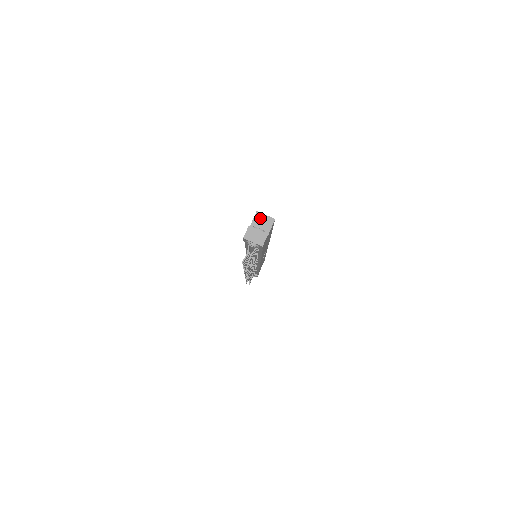
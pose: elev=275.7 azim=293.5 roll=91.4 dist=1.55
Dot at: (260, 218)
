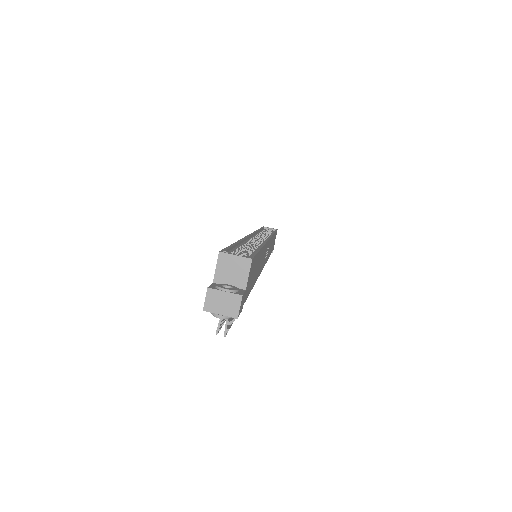
Dot at: (227, 262)
